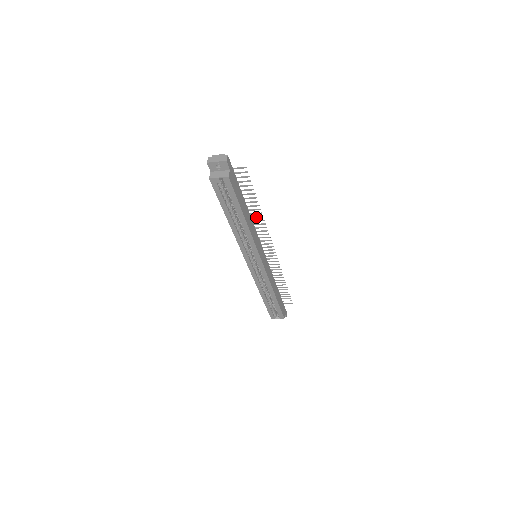
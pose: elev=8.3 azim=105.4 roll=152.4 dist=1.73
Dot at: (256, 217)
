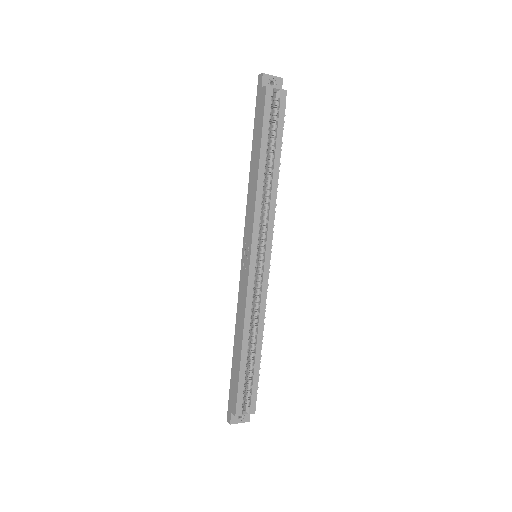
Dot at: occluded
